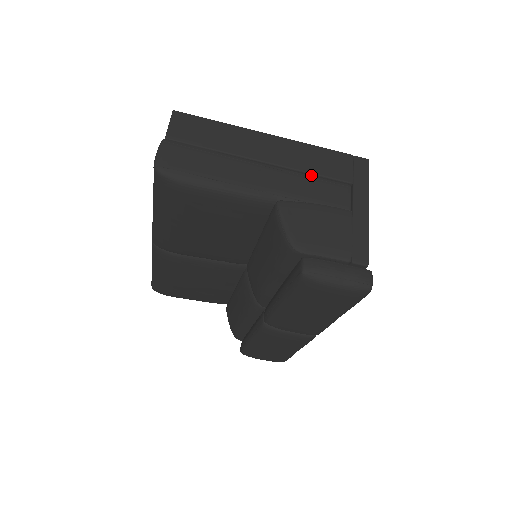
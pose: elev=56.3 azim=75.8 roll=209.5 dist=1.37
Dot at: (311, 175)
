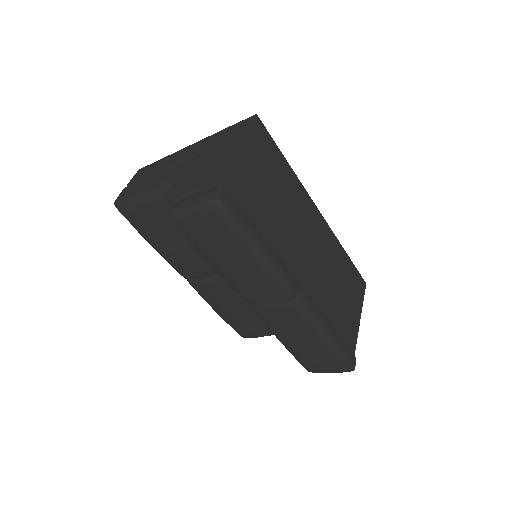
Dot at: (206, 152)
